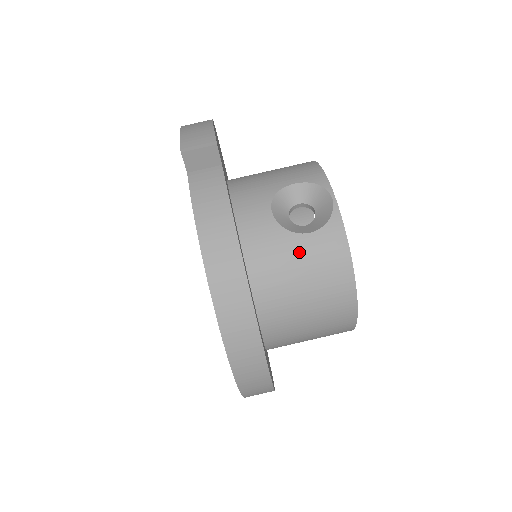
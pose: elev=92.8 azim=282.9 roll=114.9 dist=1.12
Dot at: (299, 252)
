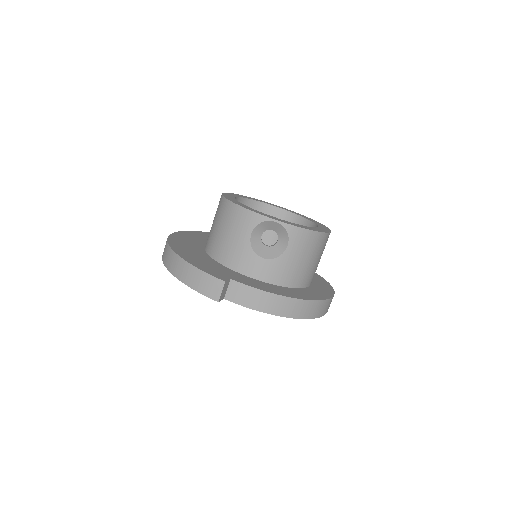
Dot at: (293, 256)
